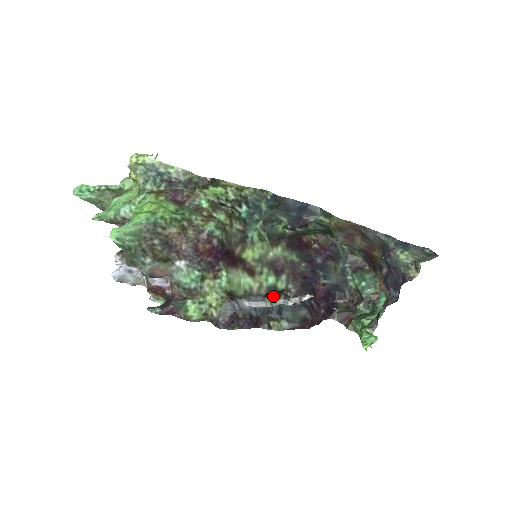
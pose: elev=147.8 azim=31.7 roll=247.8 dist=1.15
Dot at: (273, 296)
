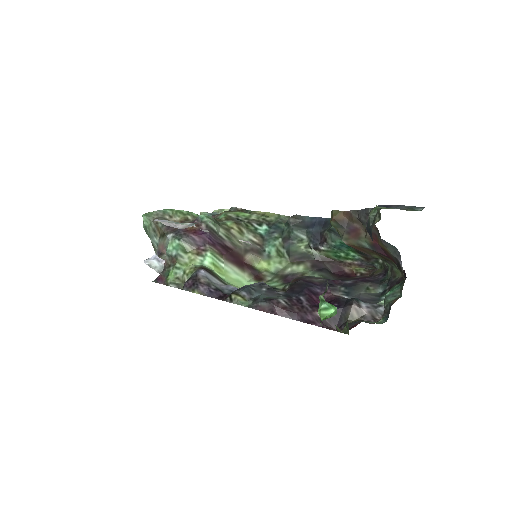
Dot at: occluded
